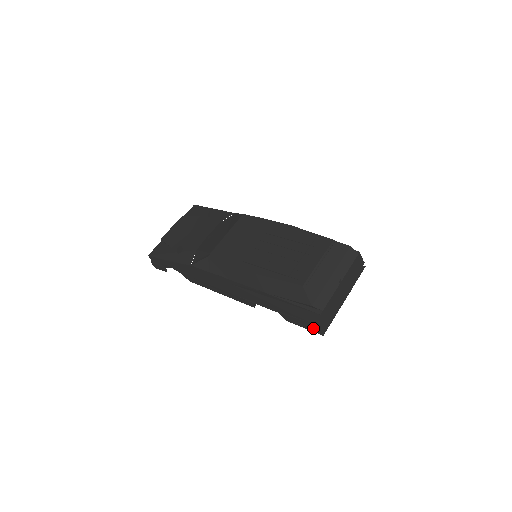
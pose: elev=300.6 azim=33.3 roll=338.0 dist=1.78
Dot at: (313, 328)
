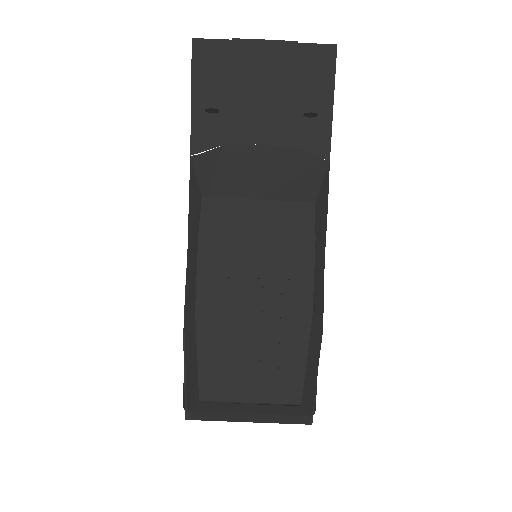
Dot at: (184, 392)
